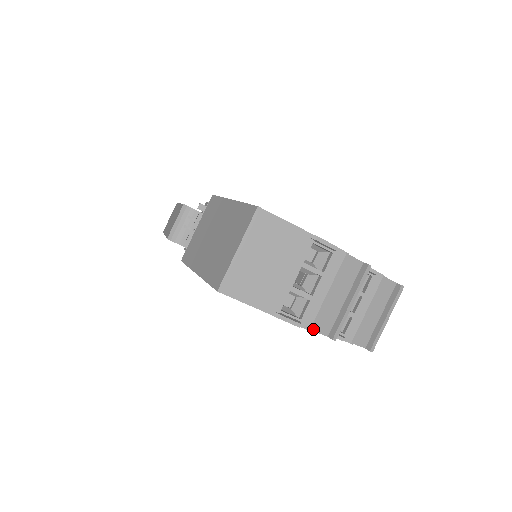
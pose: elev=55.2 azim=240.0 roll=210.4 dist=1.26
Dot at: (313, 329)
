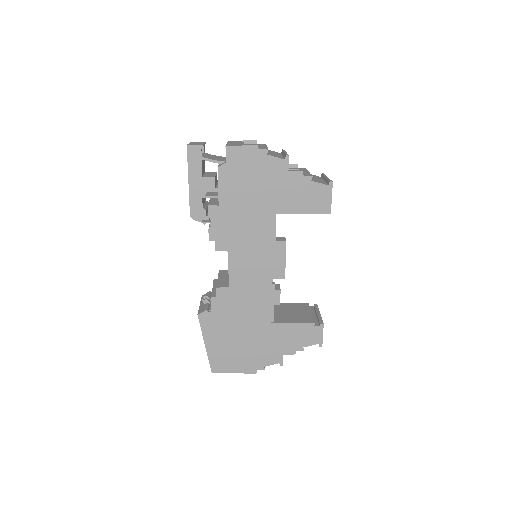
Dot at: occluded
